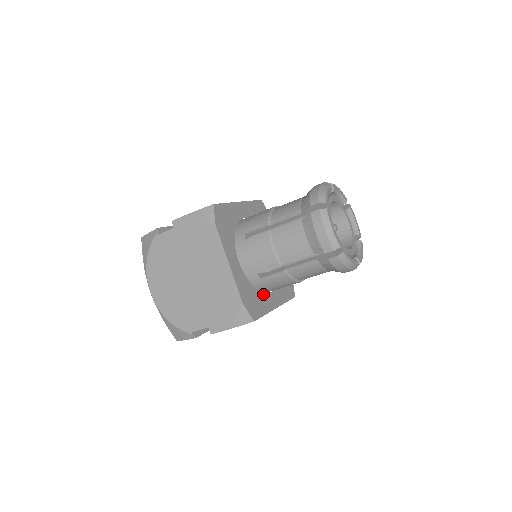
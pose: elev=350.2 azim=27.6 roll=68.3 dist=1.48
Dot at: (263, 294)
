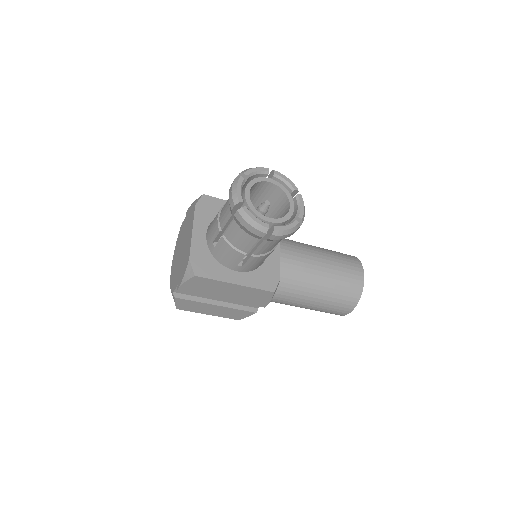
Dot at: (223, 267)
